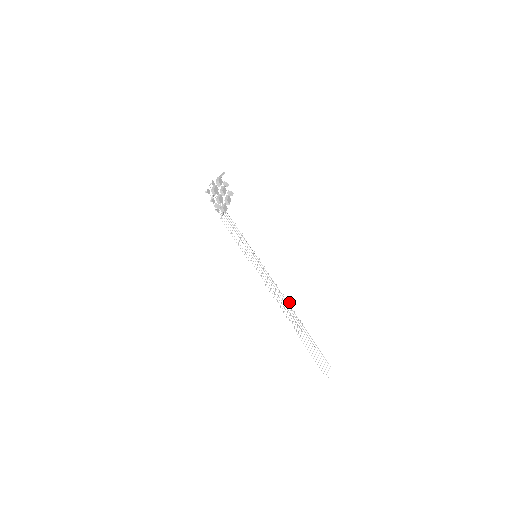
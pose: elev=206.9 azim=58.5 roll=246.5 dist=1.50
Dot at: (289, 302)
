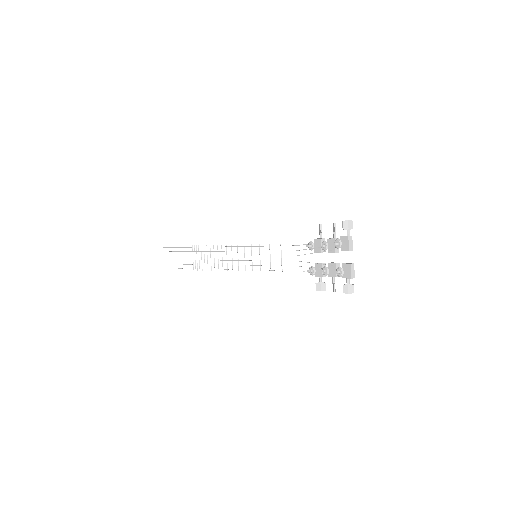
Dot at: occluded
